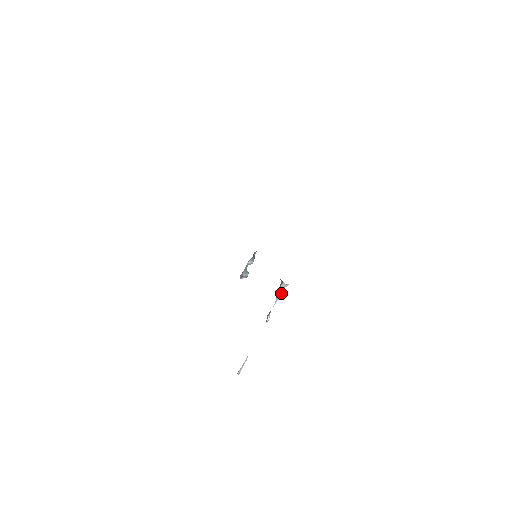
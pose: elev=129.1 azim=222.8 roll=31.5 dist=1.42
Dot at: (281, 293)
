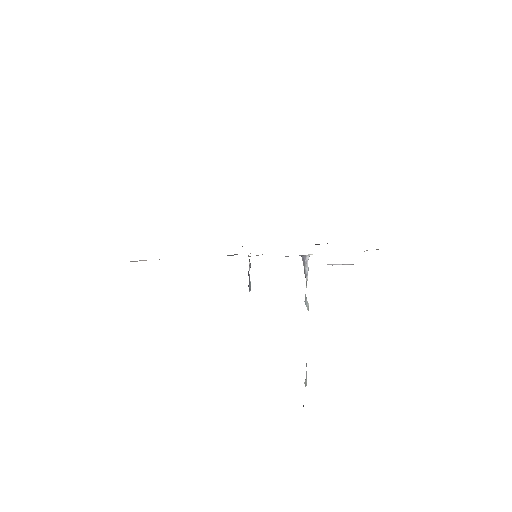
Dot at: (308, 268)
